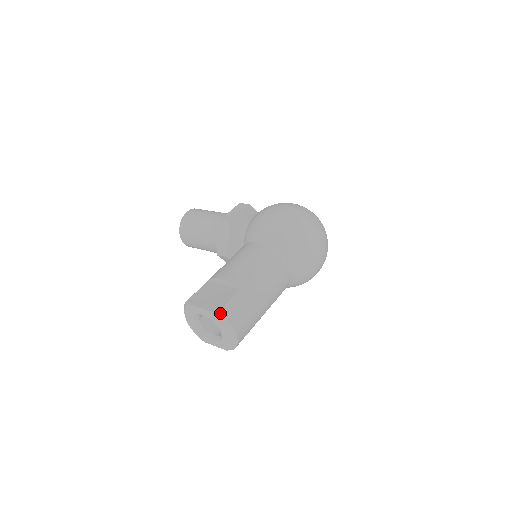
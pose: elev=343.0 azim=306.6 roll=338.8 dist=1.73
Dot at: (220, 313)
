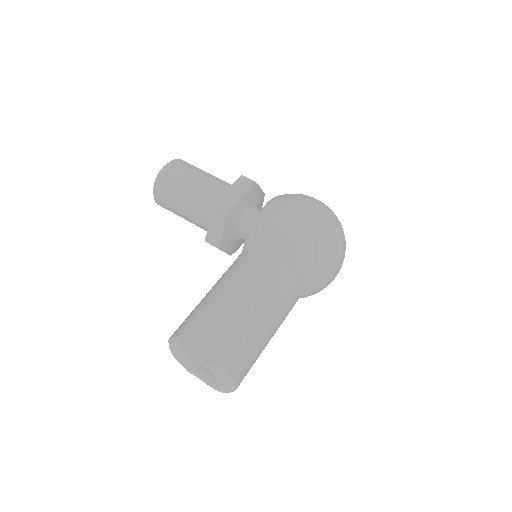
Dot at: (222, 369)
